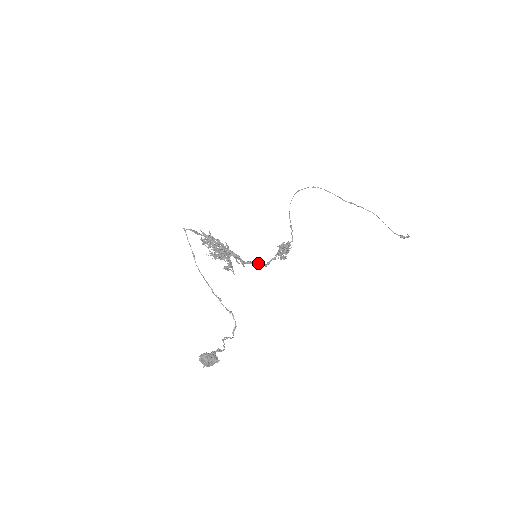
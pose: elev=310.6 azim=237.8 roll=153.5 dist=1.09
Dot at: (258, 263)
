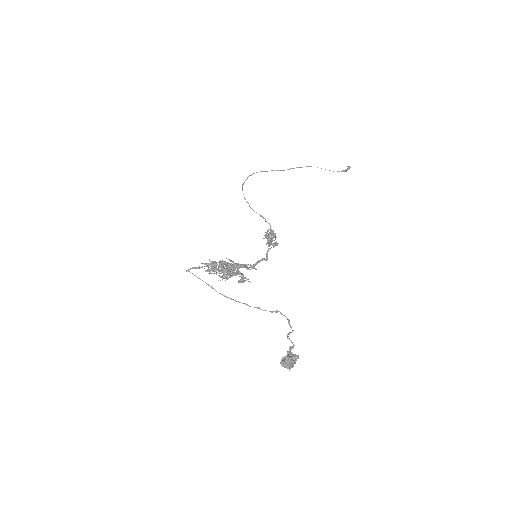
Dot at: (260, 261)
